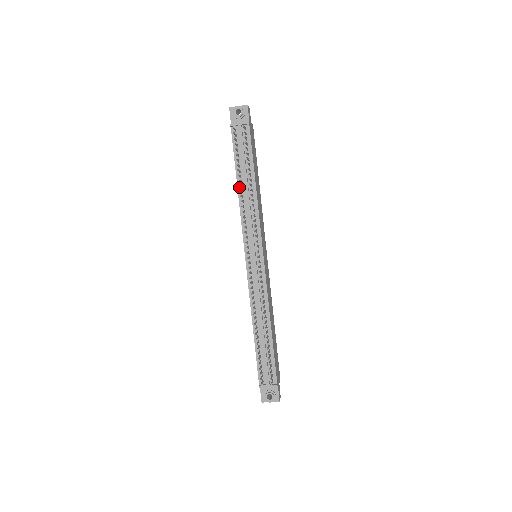
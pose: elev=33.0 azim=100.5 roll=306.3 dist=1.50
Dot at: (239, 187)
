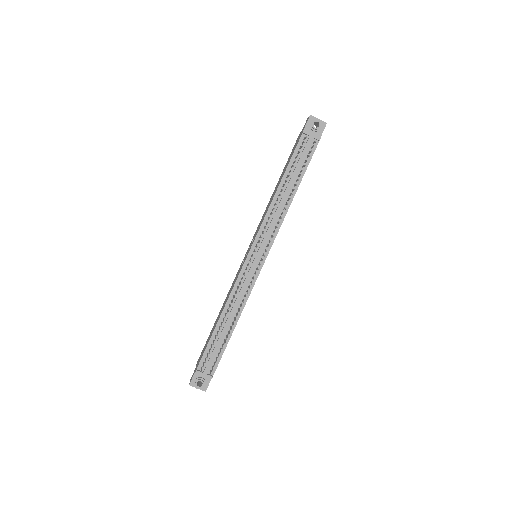
Dot at: (279, 189)
